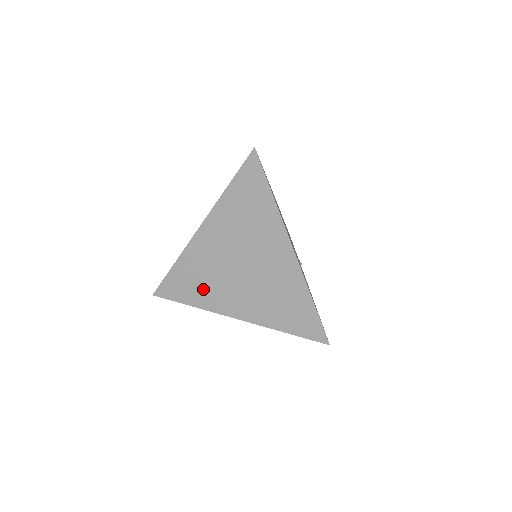
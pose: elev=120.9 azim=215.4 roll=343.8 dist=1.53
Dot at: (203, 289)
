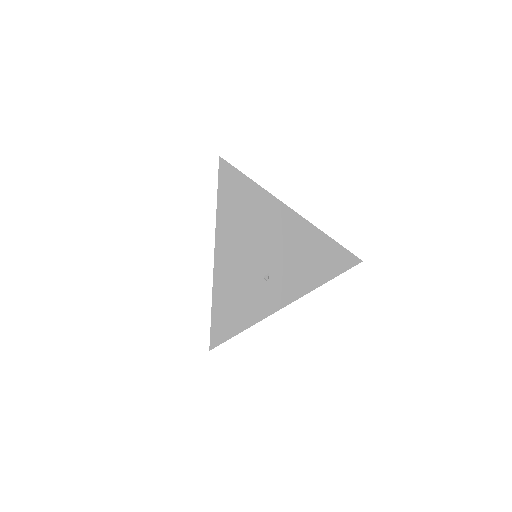
Dot at: occluded
